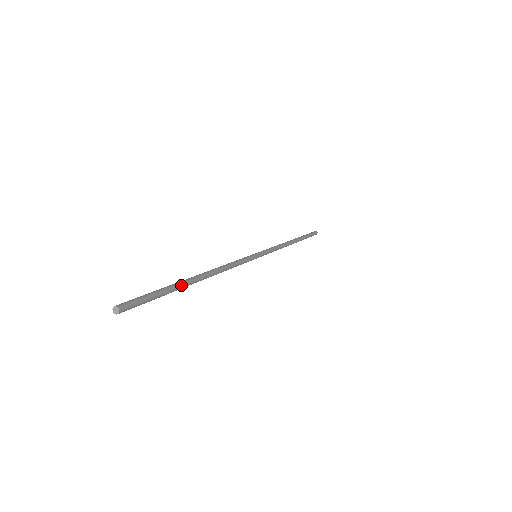
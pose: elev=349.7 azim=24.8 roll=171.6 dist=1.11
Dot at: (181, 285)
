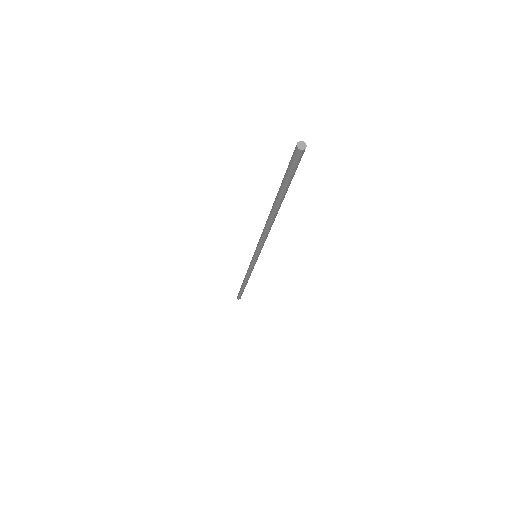
Dot at: (283, 199)
